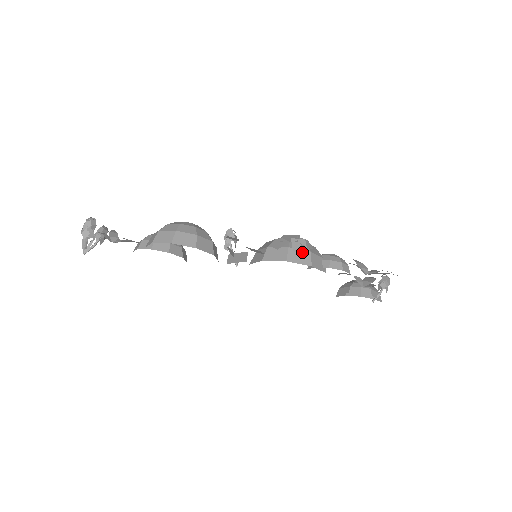
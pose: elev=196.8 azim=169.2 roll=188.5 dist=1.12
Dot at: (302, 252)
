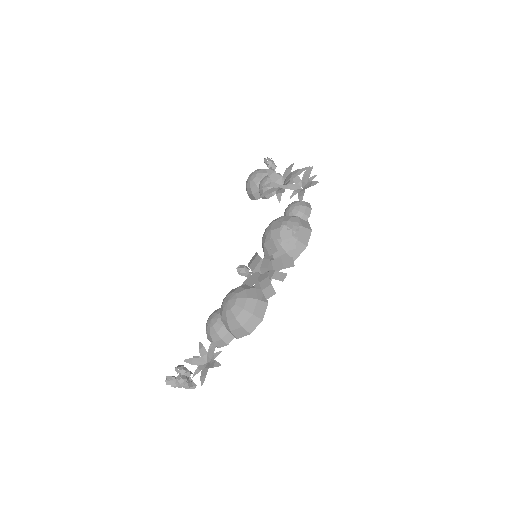
Dot at: (302, 232)
